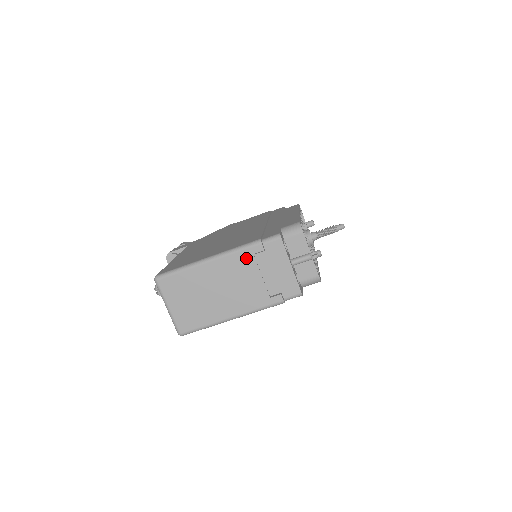
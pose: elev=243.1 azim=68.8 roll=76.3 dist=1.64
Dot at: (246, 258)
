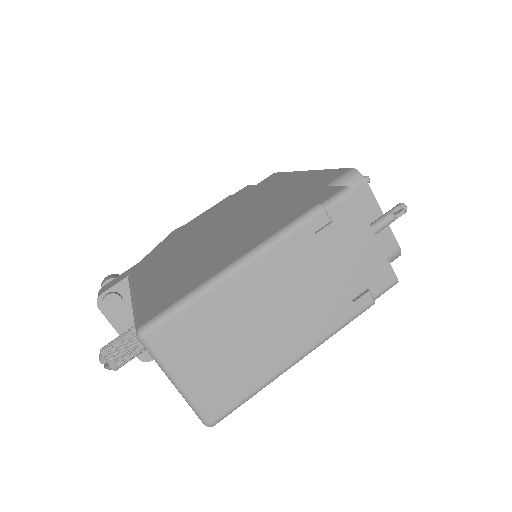
Dot at: (303, 244)
